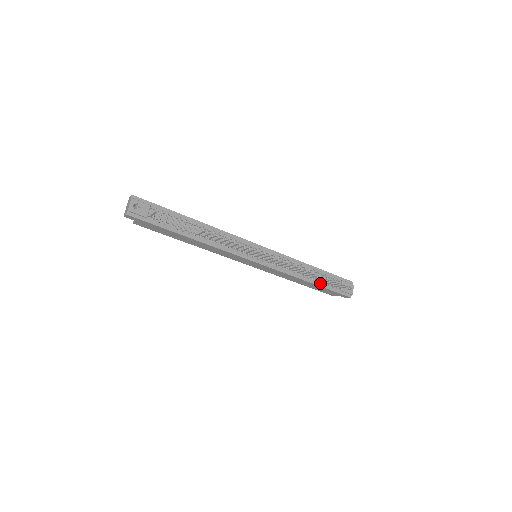
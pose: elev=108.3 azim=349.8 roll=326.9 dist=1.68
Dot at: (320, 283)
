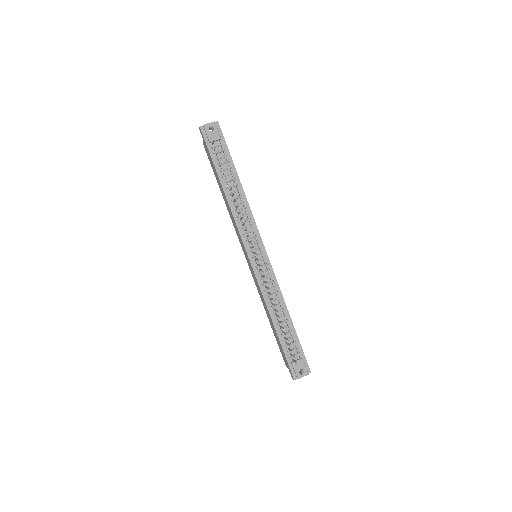
Dot at: (281, 335)
